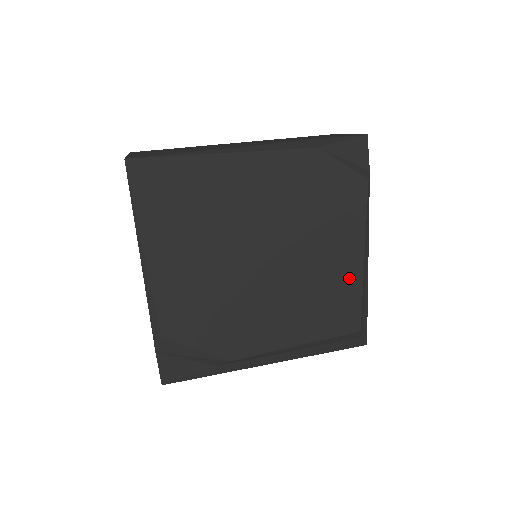
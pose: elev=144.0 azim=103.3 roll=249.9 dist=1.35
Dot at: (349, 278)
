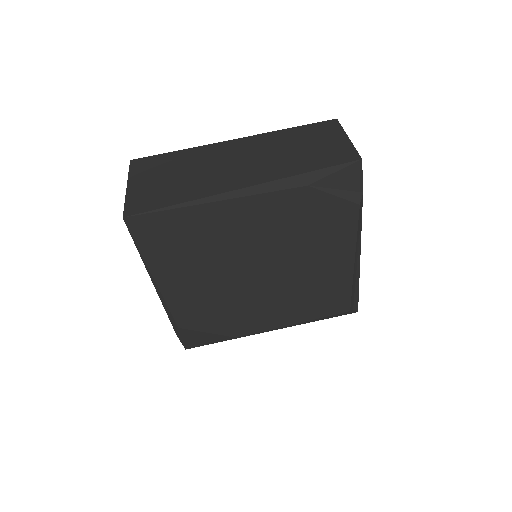
Dot at: (339, 278)
